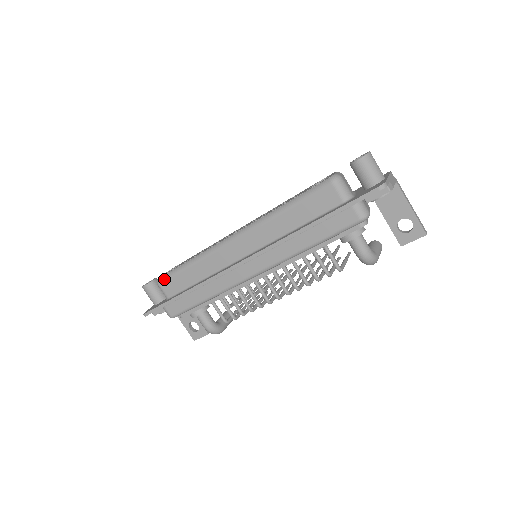
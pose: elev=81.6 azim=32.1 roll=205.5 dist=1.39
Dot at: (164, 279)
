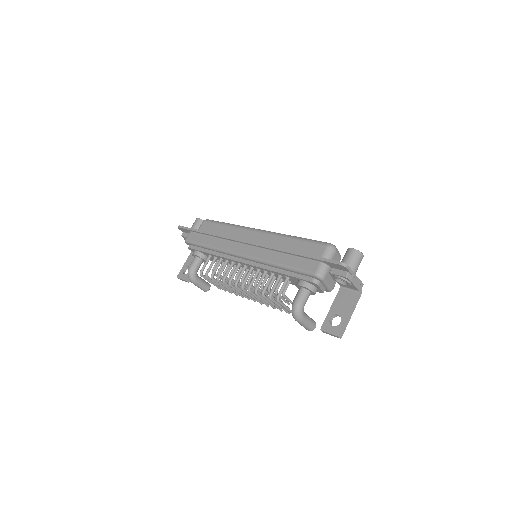
Dot at: (209, 221)
